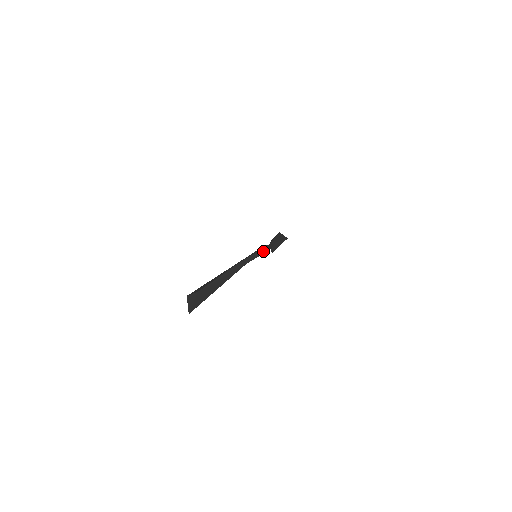
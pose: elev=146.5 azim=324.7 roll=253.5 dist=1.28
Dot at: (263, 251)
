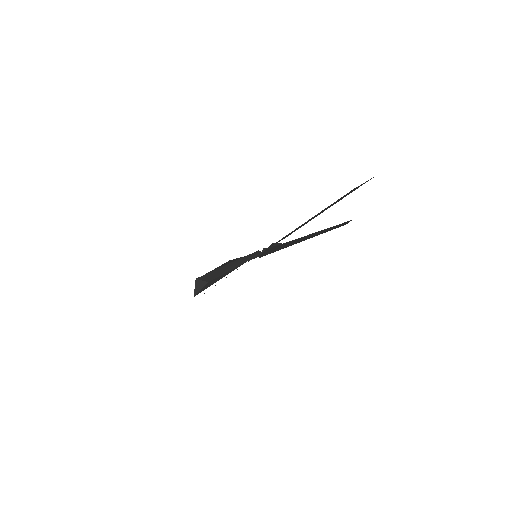
Dot at: occluded
